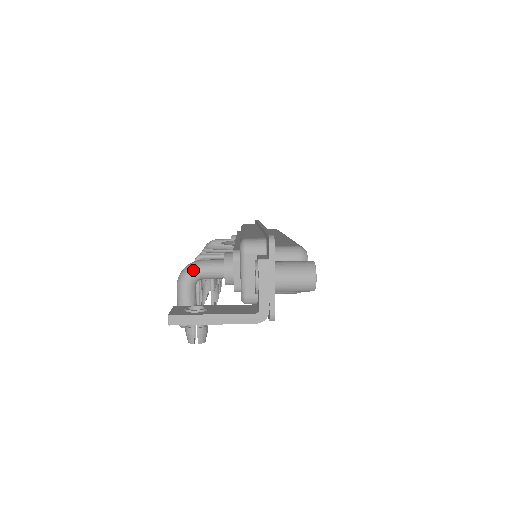
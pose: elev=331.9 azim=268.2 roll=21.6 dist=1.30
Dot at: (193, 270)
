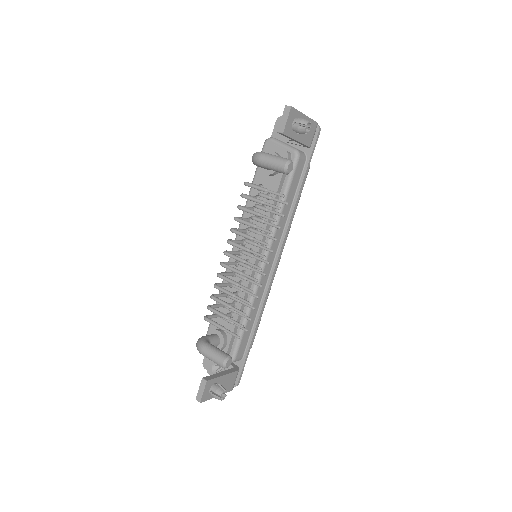
Dot at: occluded
